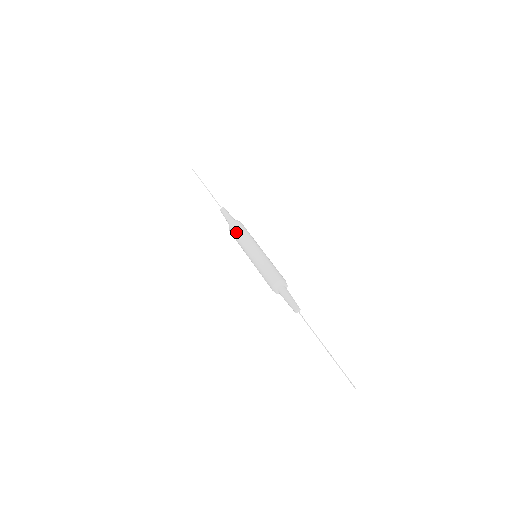
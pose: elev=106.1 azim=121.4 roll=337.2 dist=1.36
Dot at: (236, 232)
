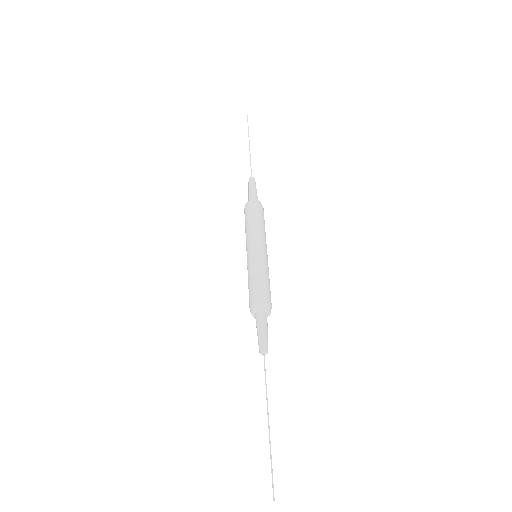
Dot at: (250, 215)
